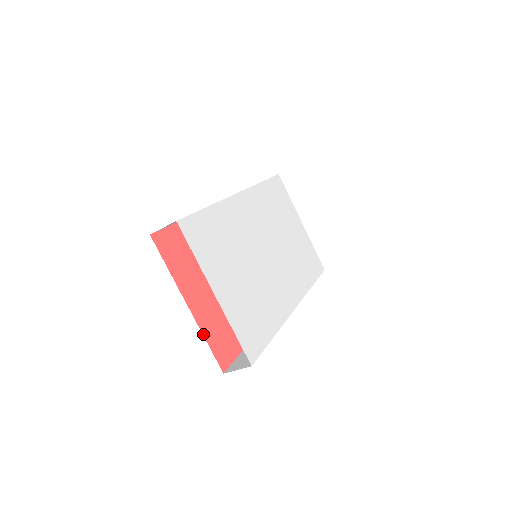
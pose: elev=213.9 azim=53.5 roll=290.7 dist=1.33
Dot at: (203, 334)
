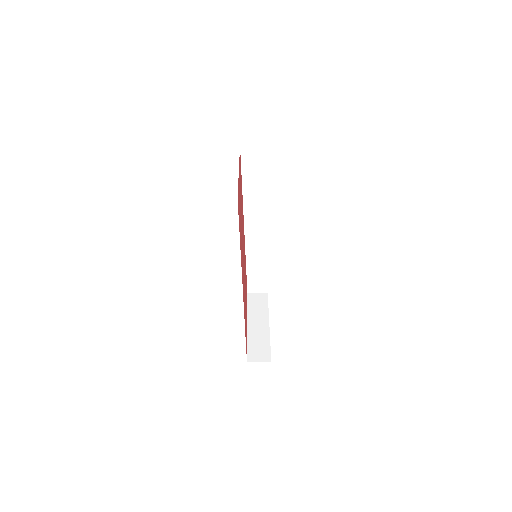
Dot at: (238, 181)
